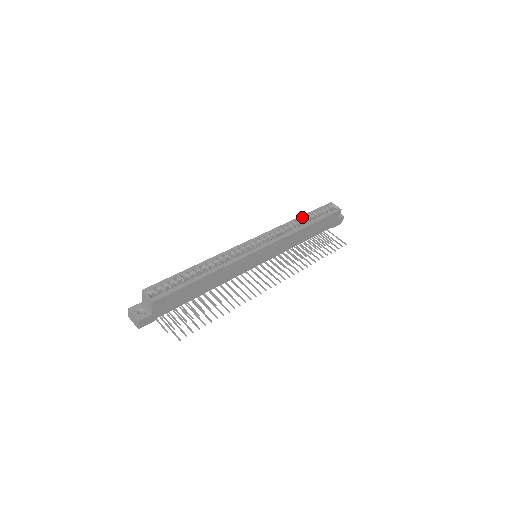
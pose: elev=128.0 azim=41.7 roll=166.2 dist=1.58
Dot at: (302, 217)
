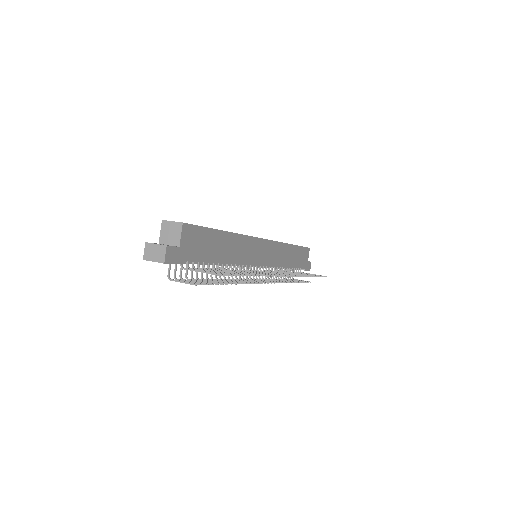
Dot at: occluded
